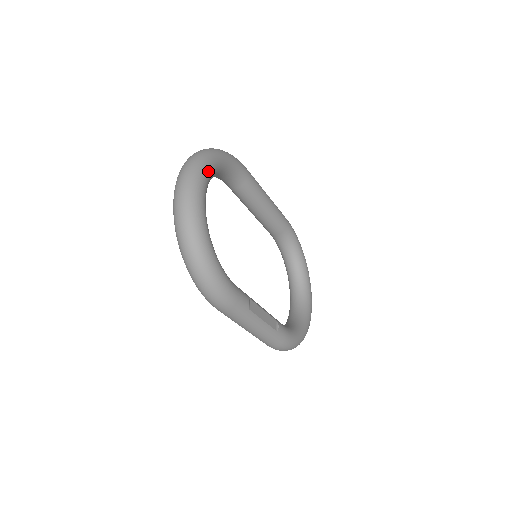
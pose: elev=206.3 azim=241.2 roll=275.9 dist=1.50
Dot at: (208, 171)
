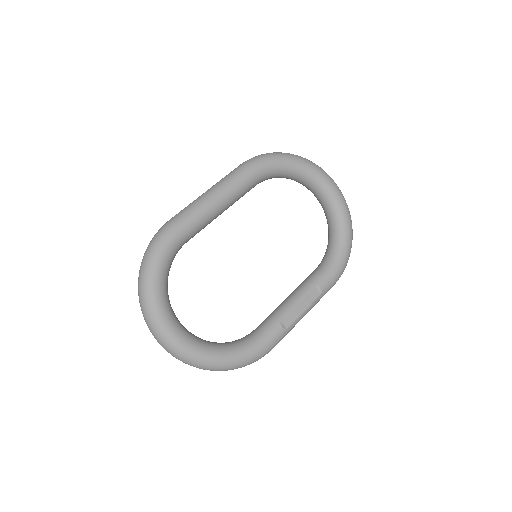
Dot at: (162, 316)
